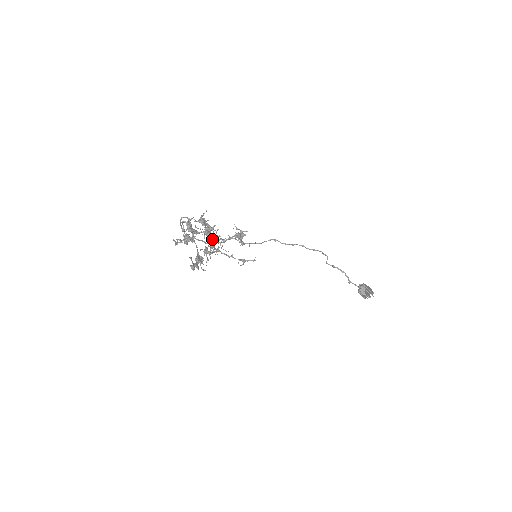
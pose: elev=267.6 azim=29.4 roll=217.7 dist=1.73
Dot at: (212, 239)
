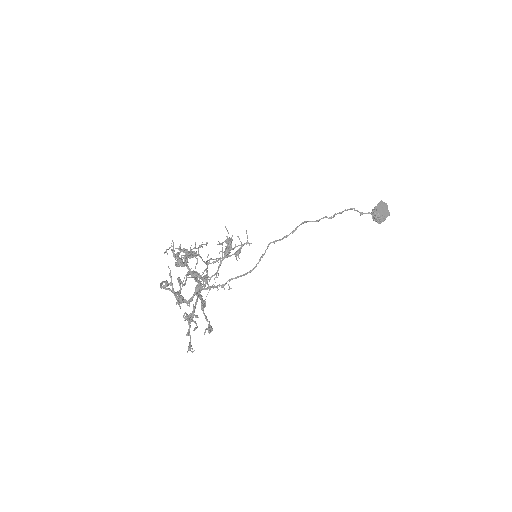
Dot at: (205, 279)
